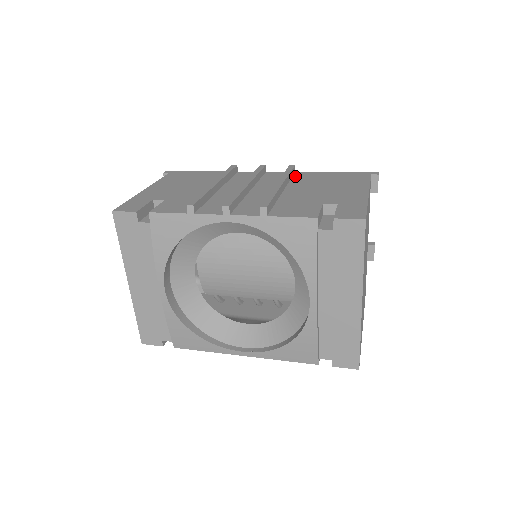
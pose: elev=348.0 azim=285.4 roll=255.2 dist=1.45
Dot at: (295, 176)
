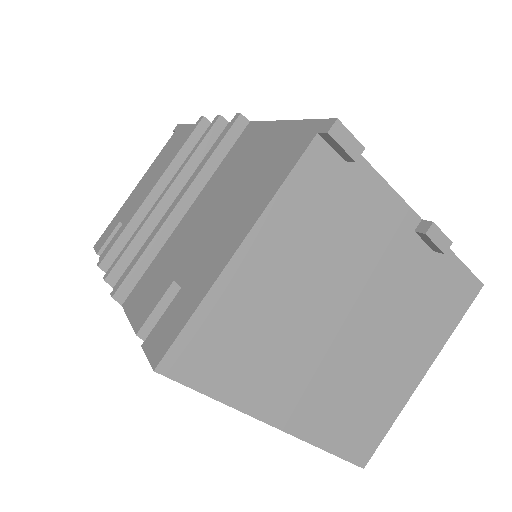
Dot at: (235, 144)
